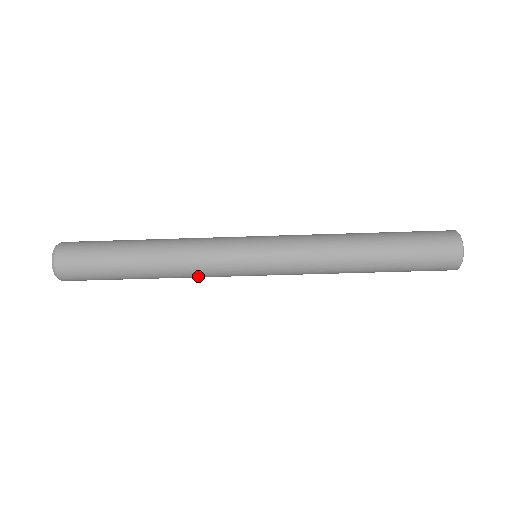
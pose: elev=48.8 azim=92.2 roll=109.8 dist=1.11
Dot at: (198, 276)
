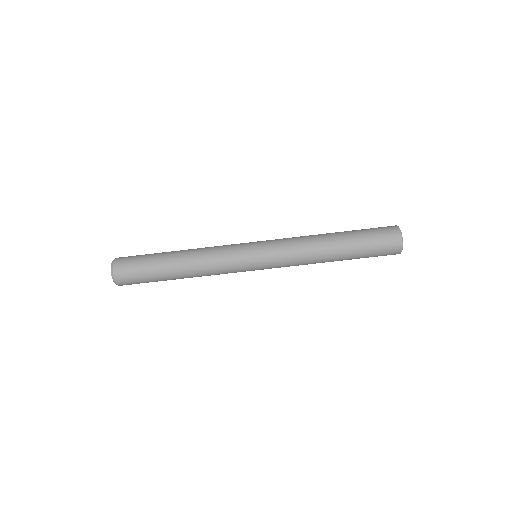
Dot at: (215, 271)
